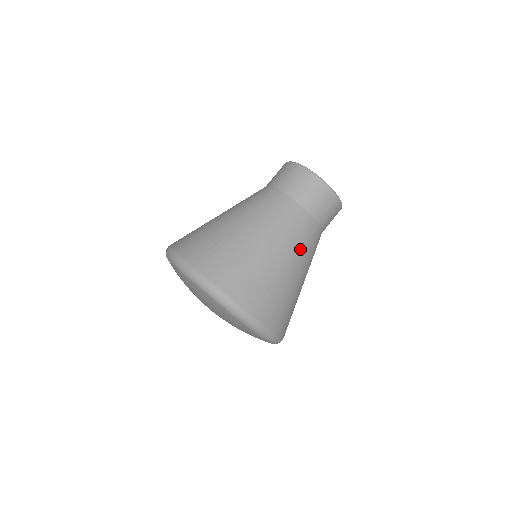
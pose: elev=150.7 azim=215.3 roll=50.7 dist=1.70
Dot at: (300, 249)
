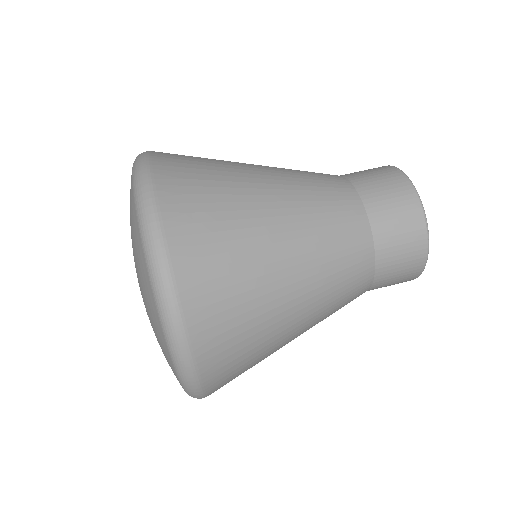
Dot at: (323, 318)
